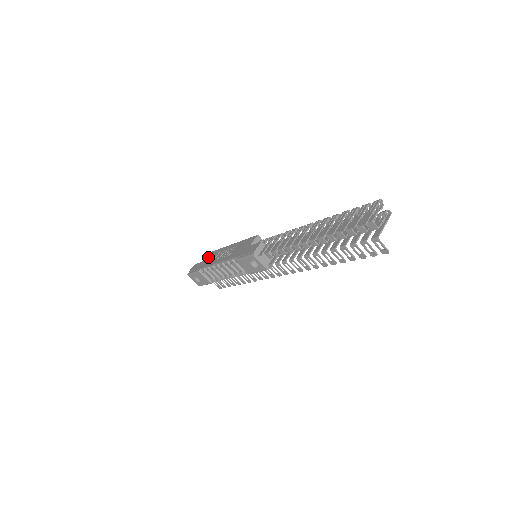
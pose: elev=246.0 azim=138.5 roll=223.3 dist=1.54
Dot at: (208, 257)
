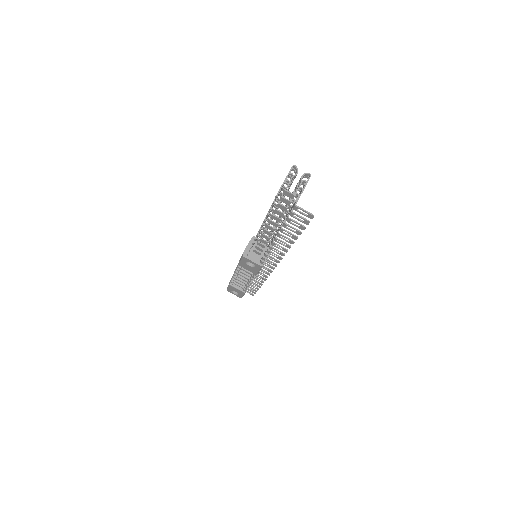
Dot at: occluded
